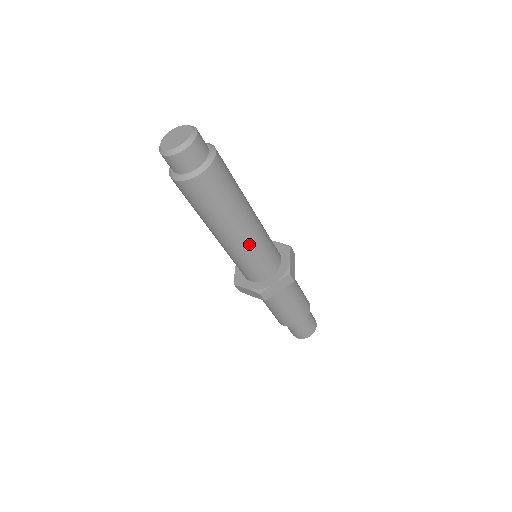
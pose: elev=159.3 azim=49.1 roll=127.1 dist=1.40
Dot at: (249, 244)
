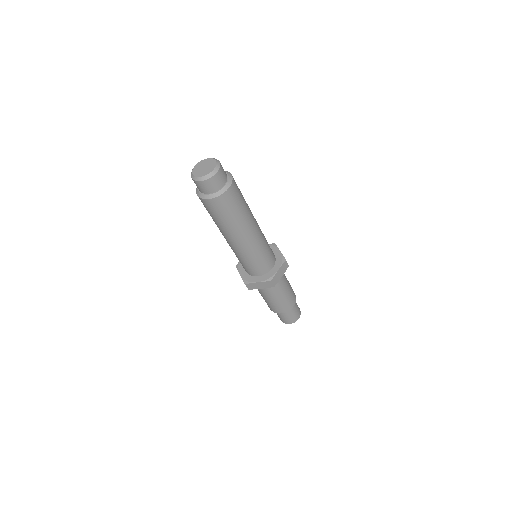
Dot at: (243, 250)
